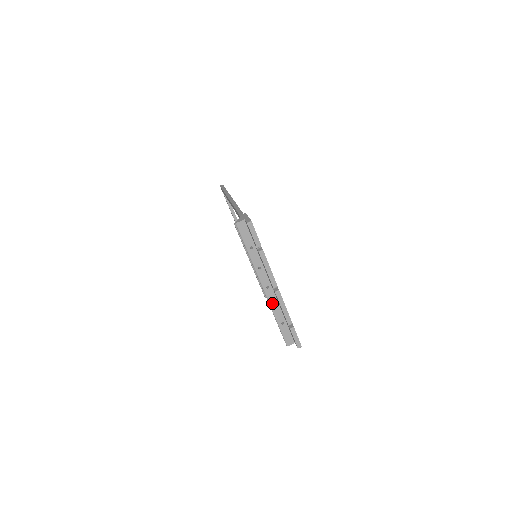
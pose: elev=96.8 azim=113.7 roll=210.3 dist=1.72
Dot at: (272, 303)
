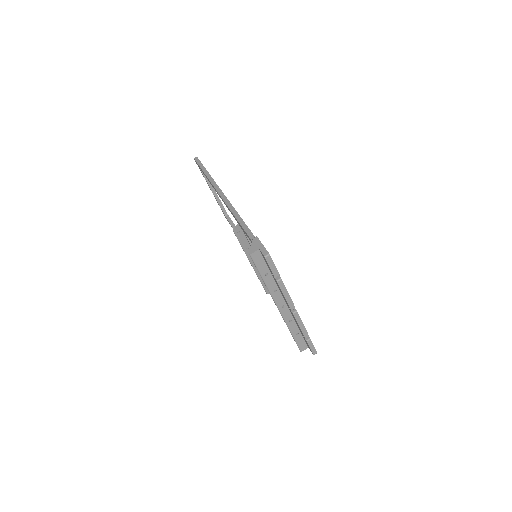
Dot at: (287, 319)
